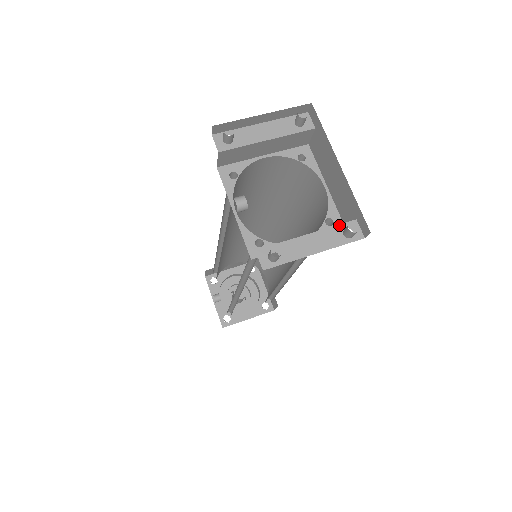
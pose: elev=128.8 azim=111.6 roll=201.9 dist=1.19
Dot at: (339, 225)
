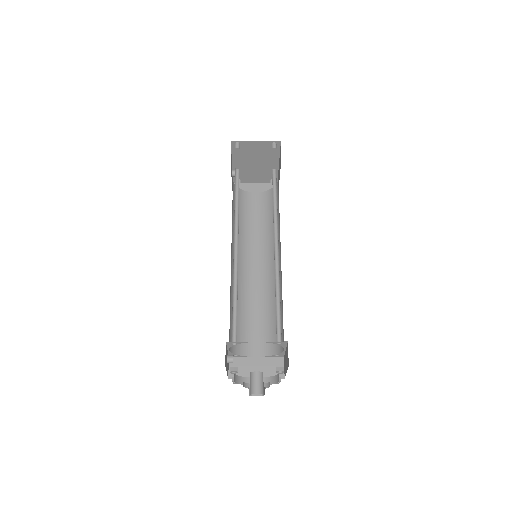
Dot at: occluded
